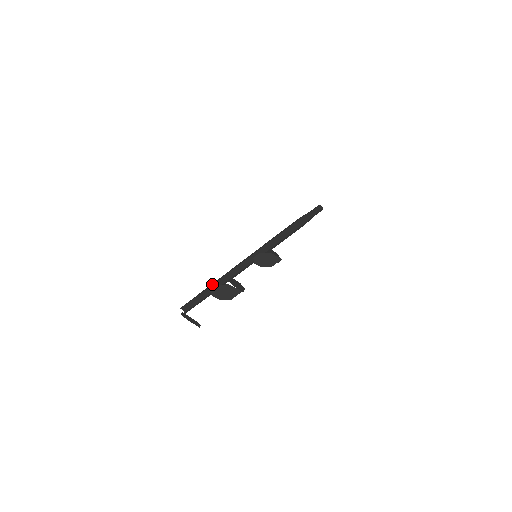
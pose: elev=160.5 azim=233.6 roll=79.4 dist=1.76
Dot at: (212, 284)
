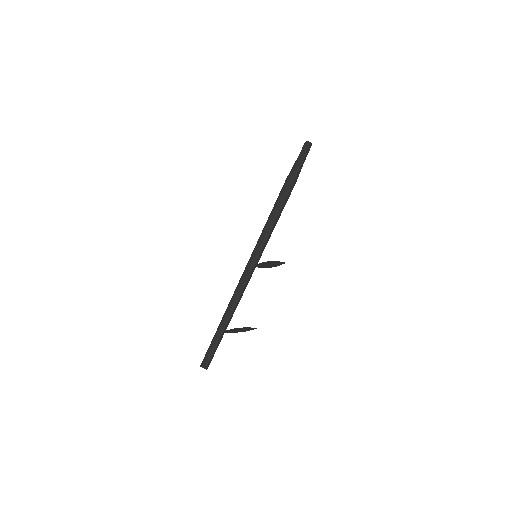
Dot at: (224, 321)
